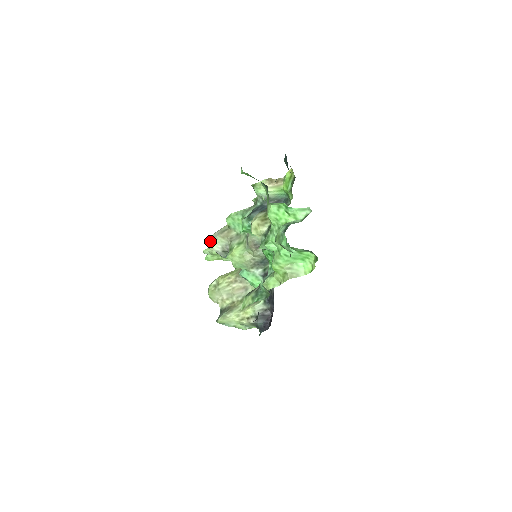
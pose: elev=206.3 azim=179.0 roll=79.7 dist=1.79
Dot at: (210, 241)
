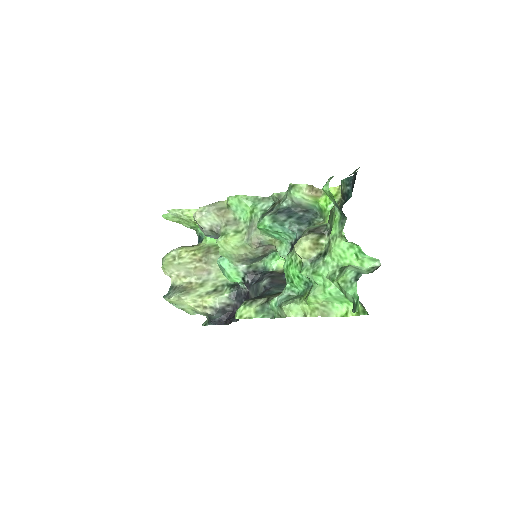
Dot at: (200, 213)
